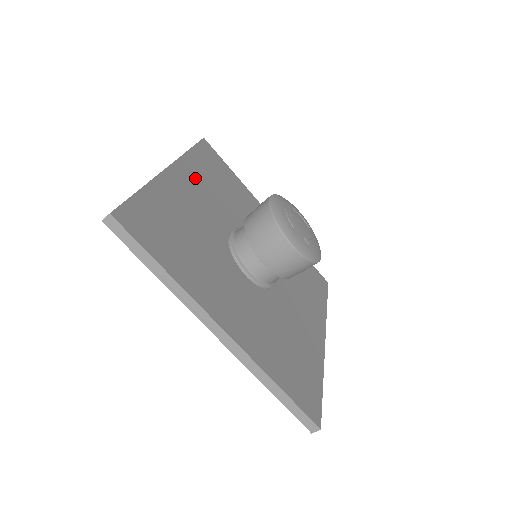
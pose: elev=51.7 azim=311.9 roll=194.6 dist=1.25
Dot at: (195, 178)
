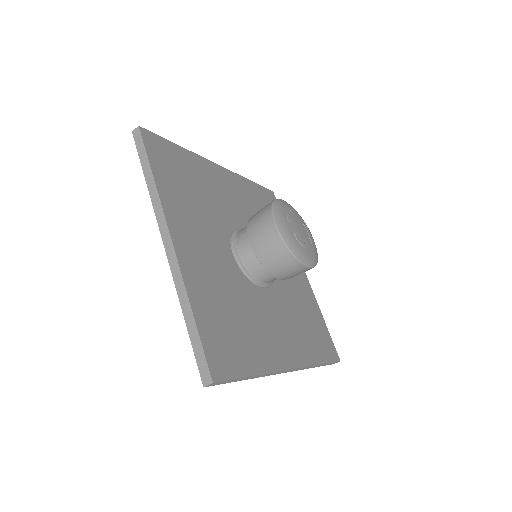
Dot at: (239, 189)
